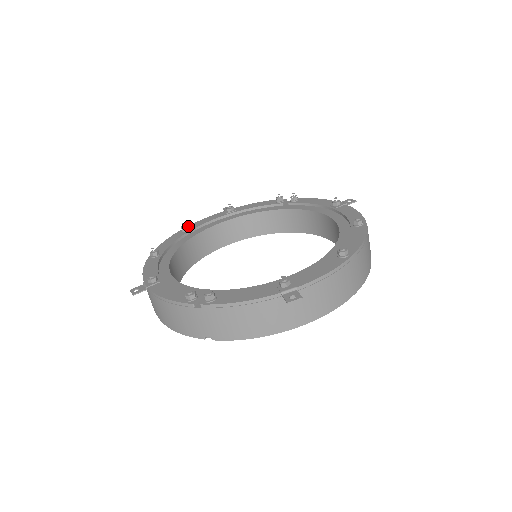
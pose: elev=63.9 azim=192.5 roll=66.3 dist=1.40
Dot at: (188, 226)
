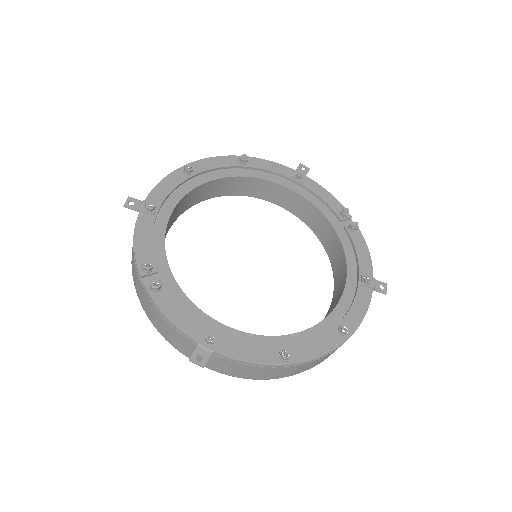
Dot at: (250, 157)
